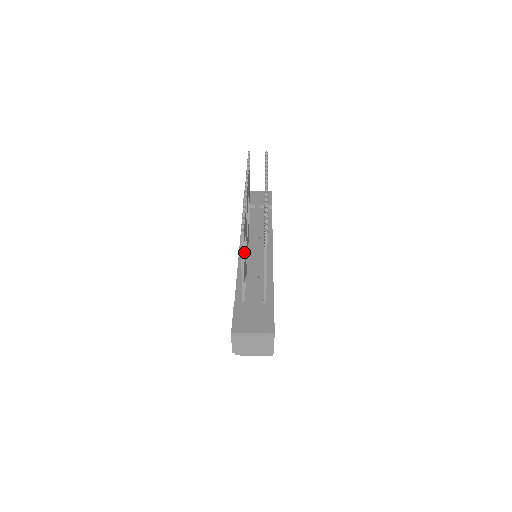
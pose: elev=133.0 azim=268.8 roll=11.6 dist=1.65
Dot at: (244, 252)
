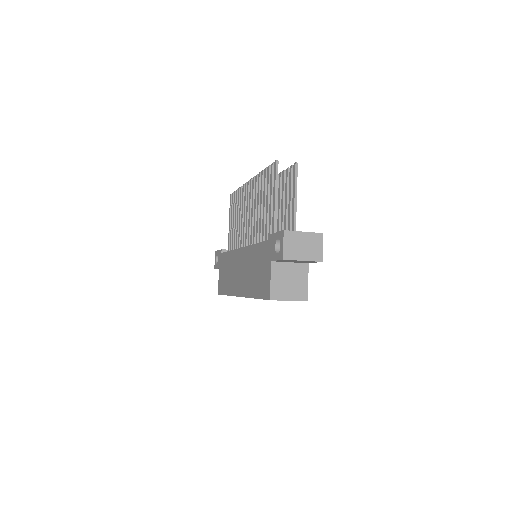
Dot at: occluded
